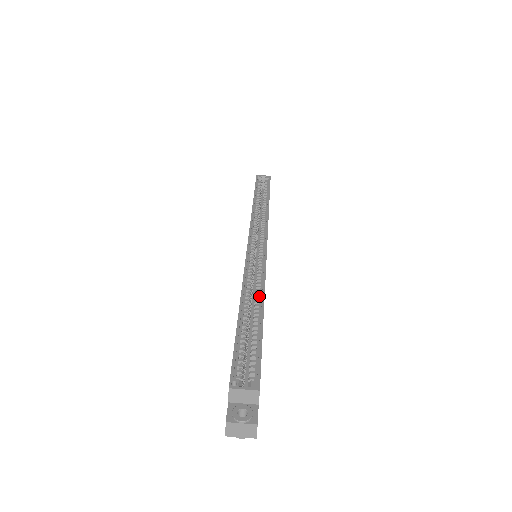
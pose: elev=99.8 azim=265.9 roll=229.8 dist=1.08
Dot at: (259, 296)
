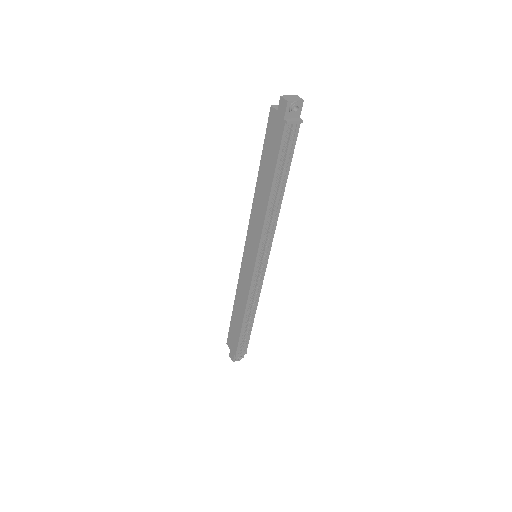
Dot at: occluded
